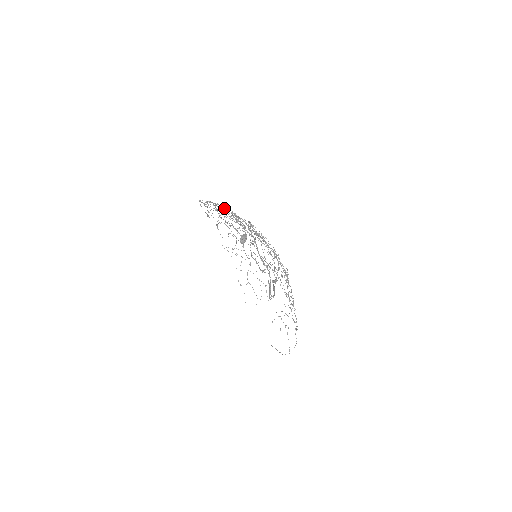
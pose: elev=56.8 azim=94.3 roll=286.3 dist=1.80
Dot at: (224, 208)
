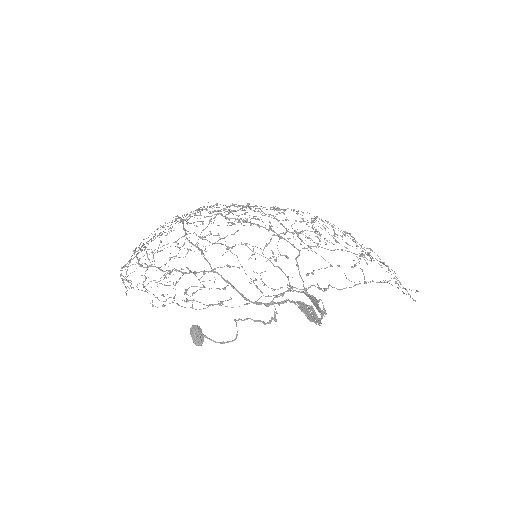
Dot at: occluded
